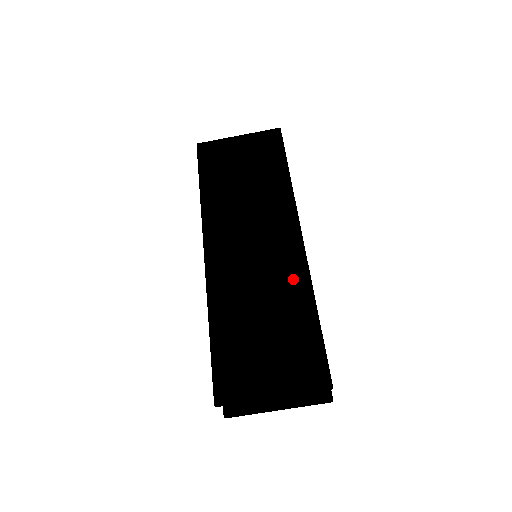
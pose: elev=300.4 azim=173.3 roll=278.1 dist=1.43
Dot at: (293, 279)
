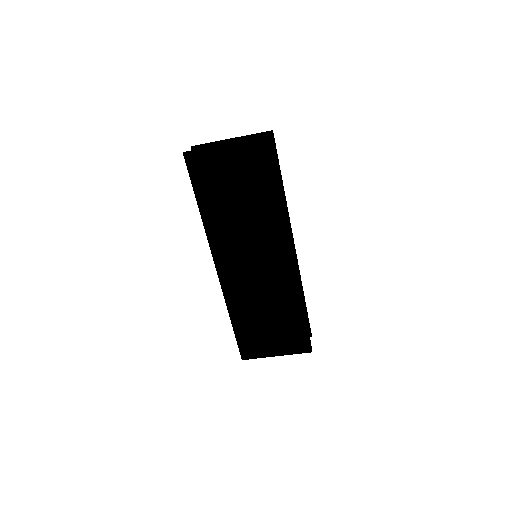
Dot at: (287, 291)
